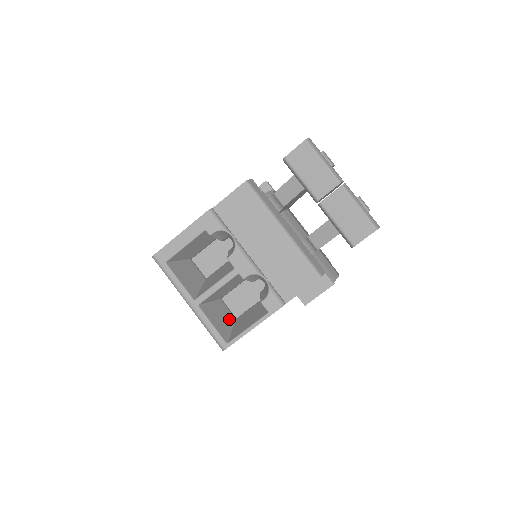
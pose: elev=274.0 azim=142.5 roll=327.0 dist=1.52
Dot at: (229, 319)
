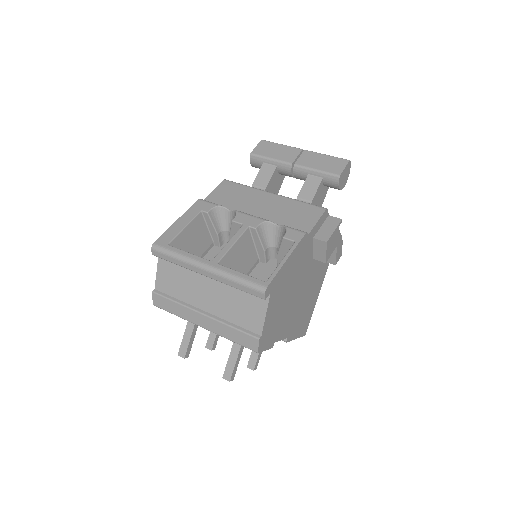
Dot at: occluded
